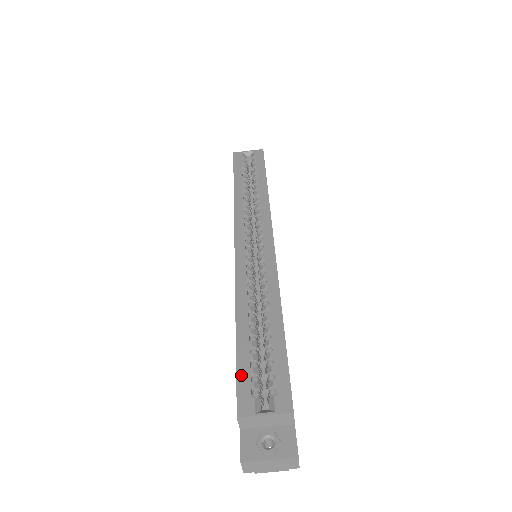
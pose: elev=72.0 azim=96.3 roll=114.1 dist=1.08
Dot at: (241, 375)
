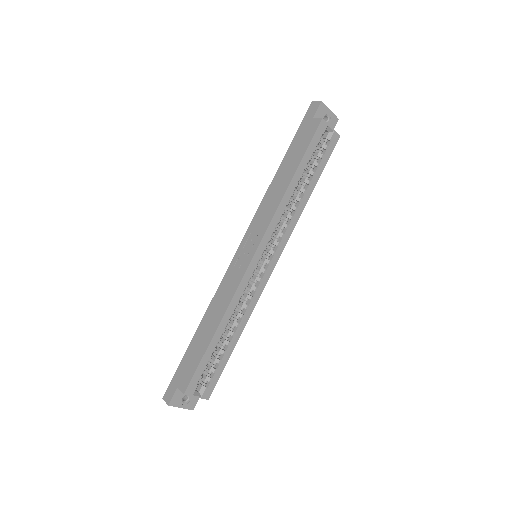
Dot at: (199, 370)
